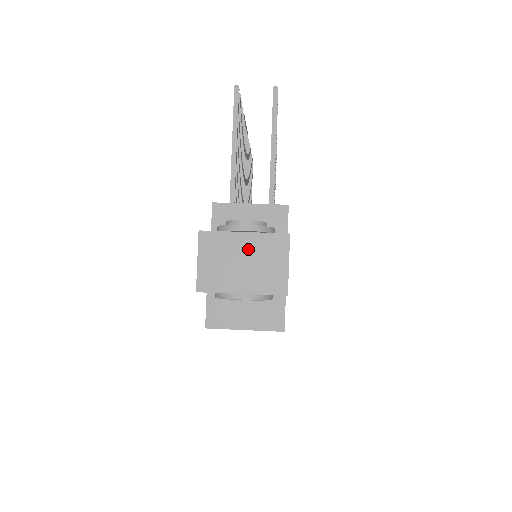
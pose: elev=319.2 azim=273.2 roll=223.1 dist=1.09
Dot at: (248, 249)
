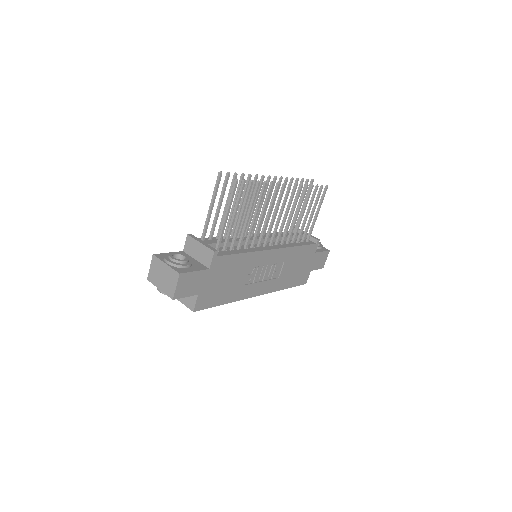
Dot at: (165, 272)
